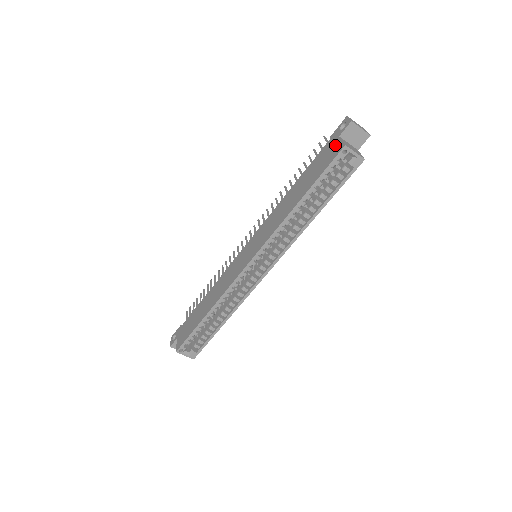
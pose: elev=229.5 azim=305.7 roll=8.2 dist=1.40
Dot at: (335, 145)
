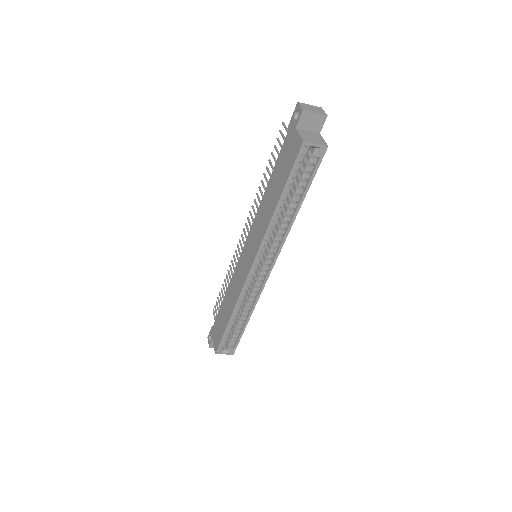
Dot at: (294, 140)
